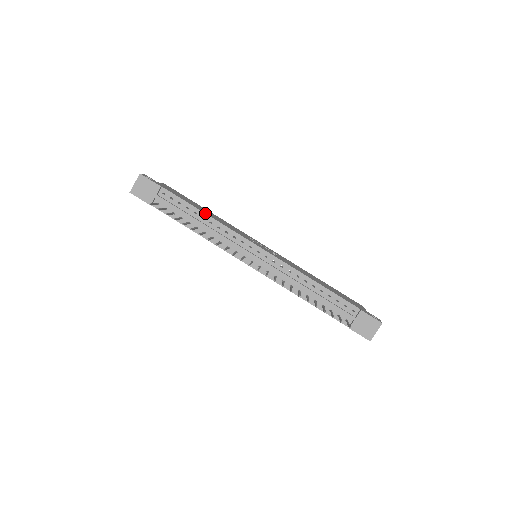
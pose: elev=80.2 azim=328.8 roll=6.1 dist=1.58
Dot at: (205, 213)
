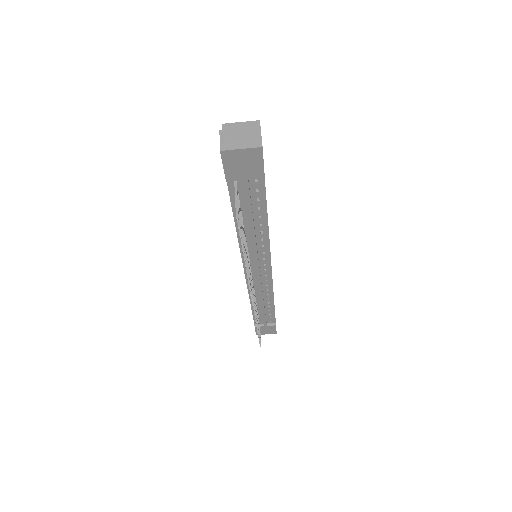
Dot at: occluded
